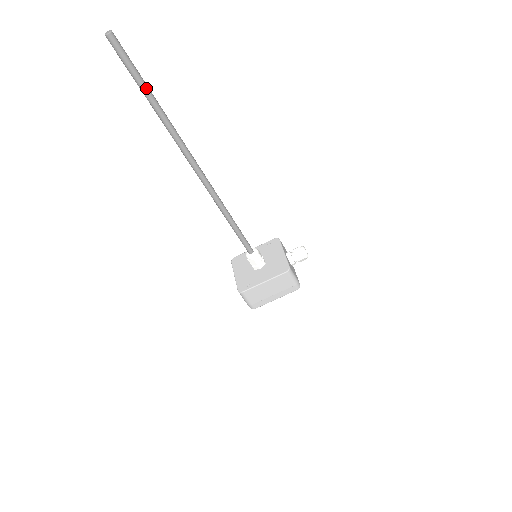
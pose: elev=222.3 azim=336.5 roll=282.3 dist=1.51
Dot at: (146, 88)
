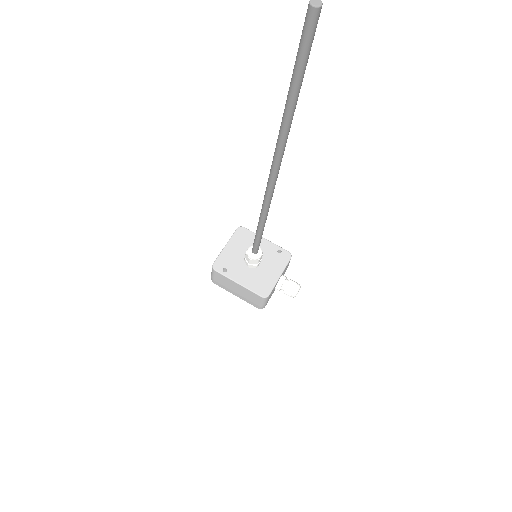
Dot at: (297, 86)
